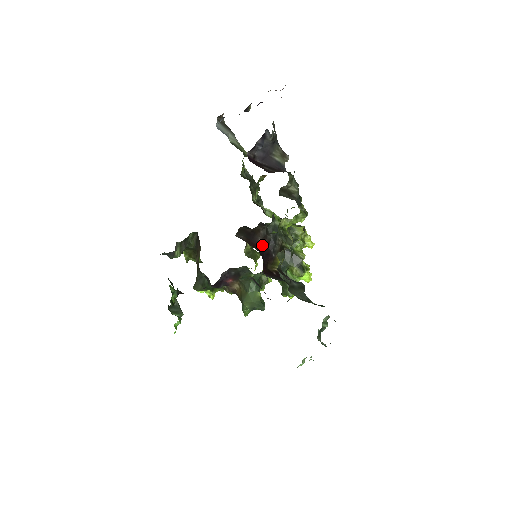
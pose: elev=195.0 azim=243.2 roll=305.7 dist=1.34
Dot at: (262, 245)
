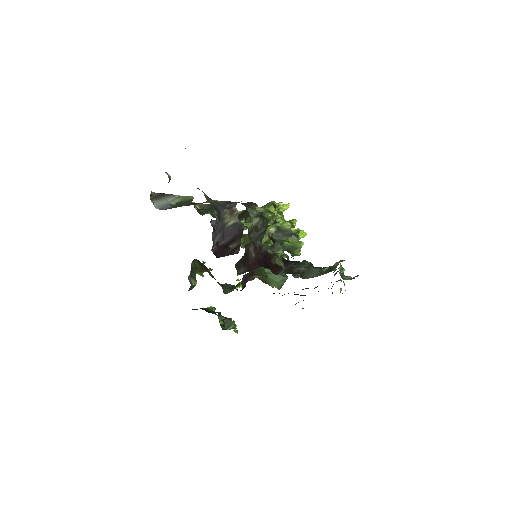
Dot at: (258, 256)
